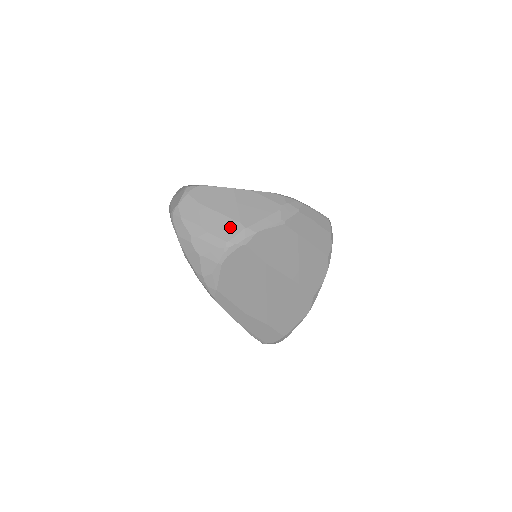
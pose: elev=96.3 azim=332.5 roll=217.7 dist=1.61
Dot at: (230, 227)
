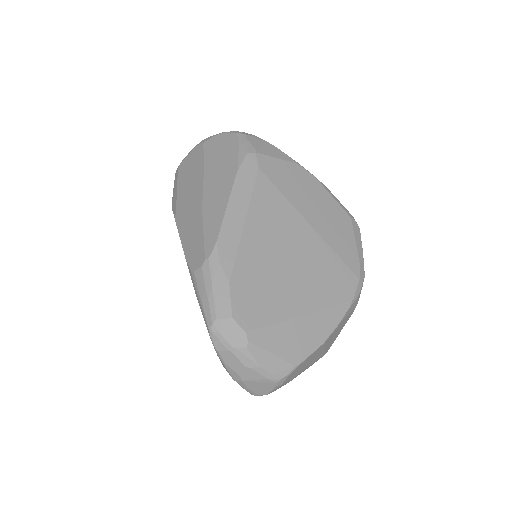
Dot at: occluded
